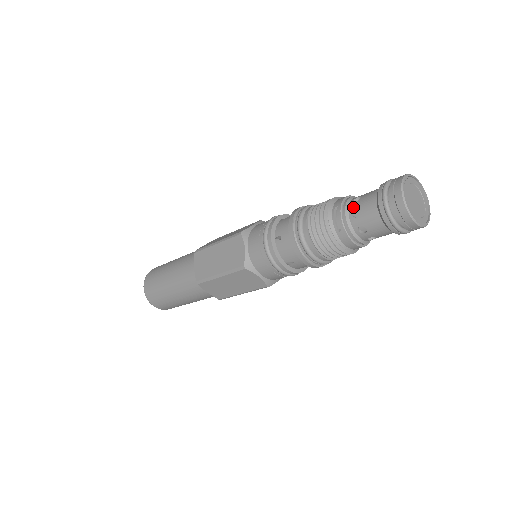
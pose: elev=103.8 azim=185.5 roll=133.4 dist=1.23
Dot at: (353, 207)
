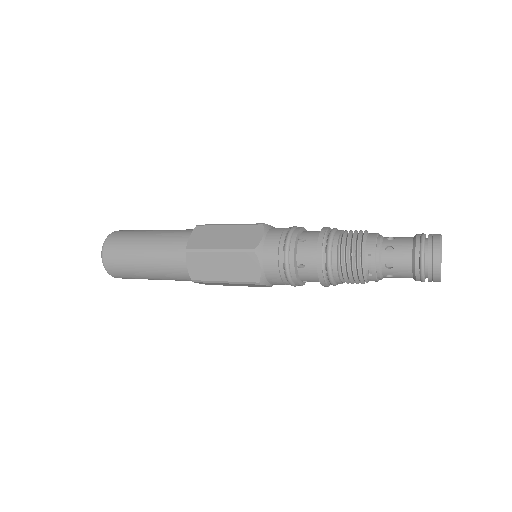
Dot at: (387, 259)
